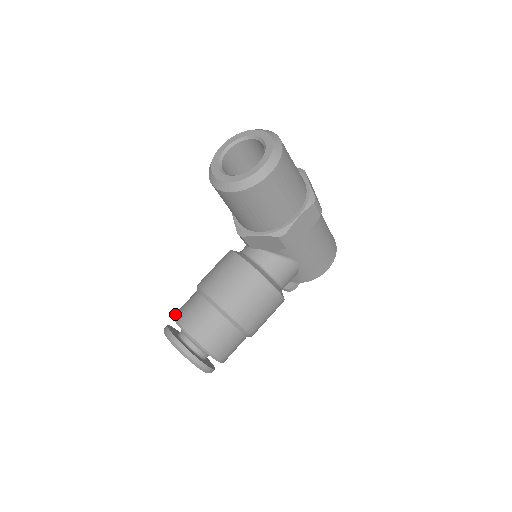
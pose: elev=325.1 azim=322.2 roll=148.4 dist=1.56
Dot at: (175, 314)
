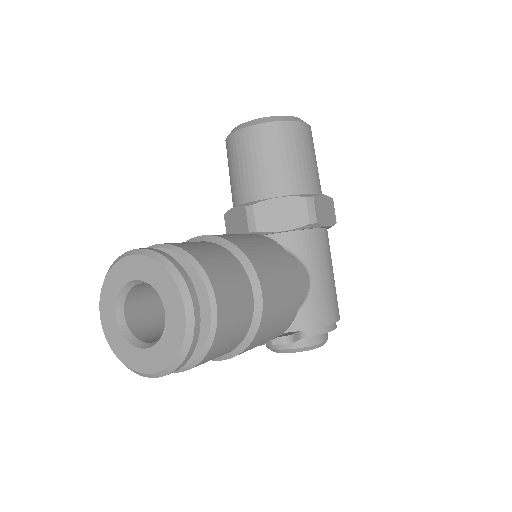
Dot at: occluded
